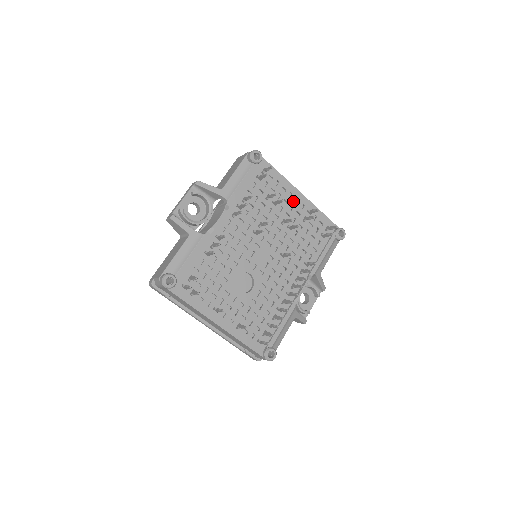
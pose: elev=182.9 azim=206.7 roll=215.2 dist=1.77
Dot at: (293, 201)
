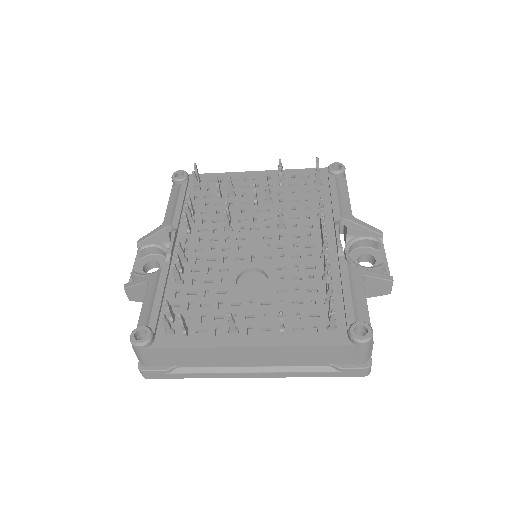
Dot at: (253, 182)
